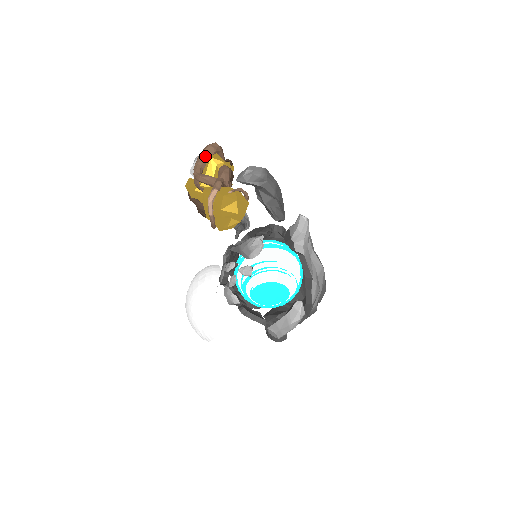
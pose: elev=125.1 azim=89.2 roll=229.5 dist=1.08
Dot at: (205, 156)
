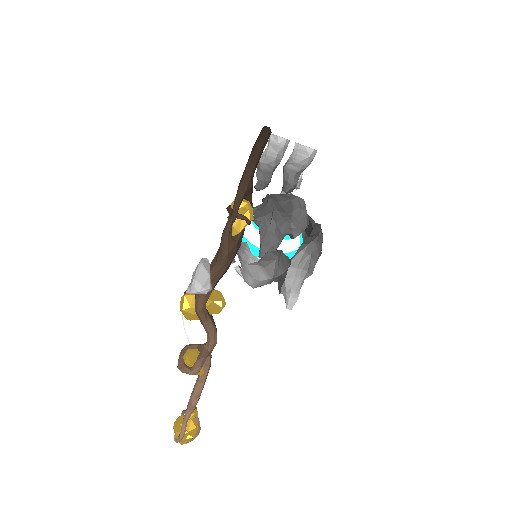
Dot at: (186, 371)
